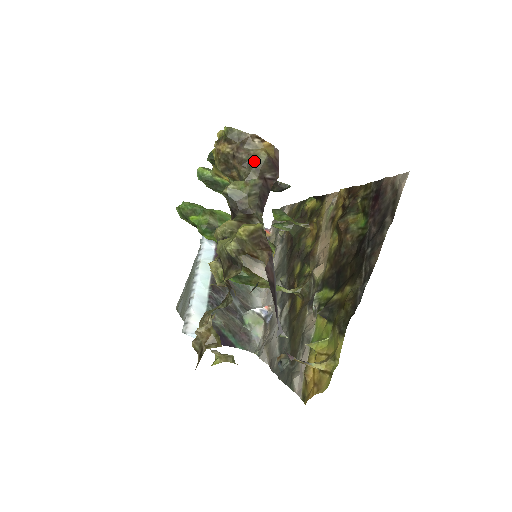
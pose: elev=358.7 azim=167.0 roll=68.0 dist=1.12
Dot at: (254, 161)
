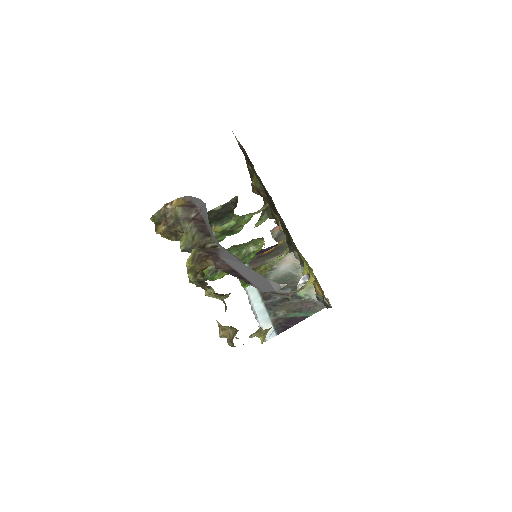
Dot at: (178, 218)
